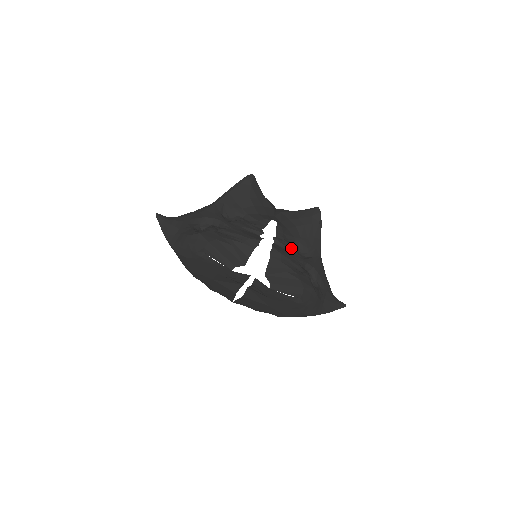
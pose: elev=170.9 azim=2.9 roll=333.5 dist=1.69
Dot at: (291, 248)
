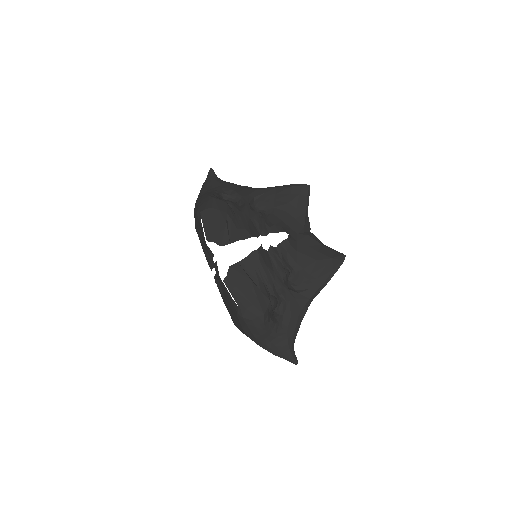
Dot at: (280, 267)
